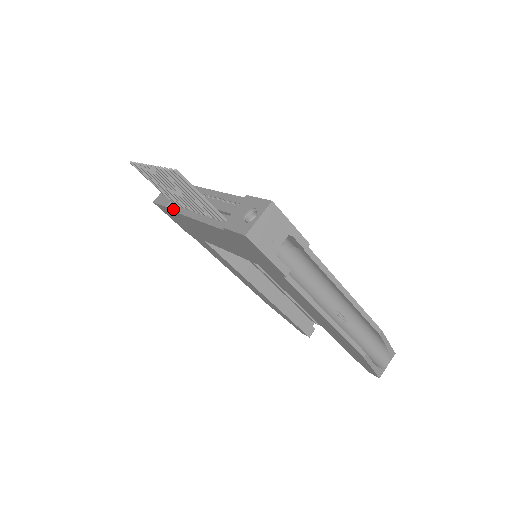
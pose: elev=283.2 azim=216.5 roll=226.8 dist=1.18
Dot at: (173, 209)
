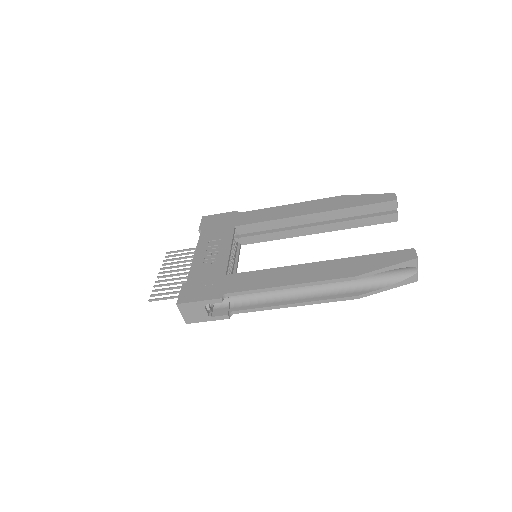
Dot at: occluded
